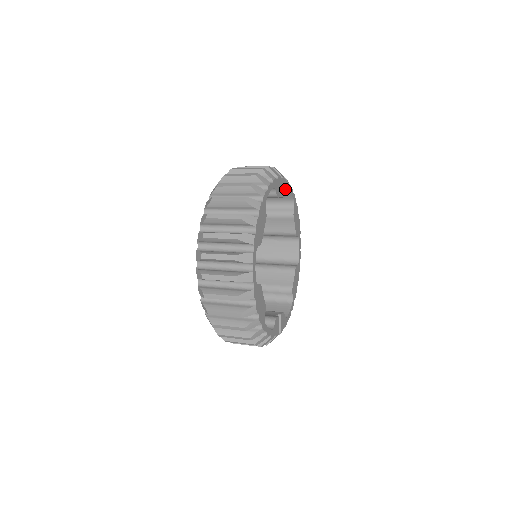
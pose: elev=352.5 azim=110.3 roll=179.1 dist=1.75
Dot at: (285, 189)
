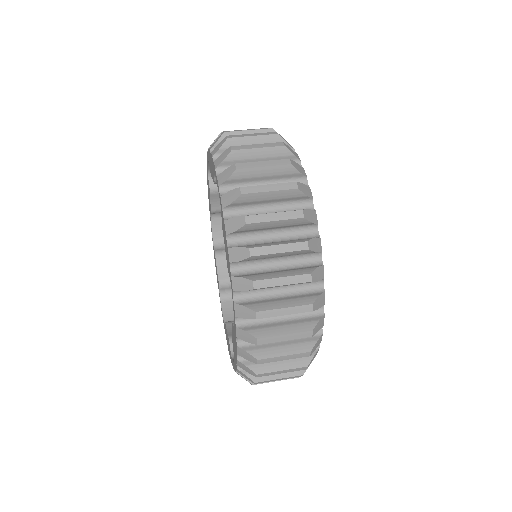
Dot at: occluded
